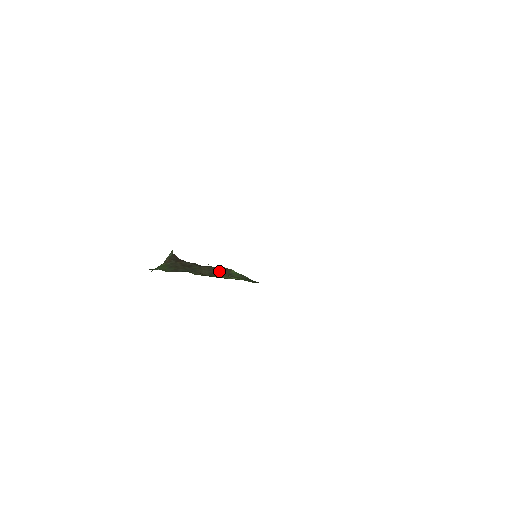
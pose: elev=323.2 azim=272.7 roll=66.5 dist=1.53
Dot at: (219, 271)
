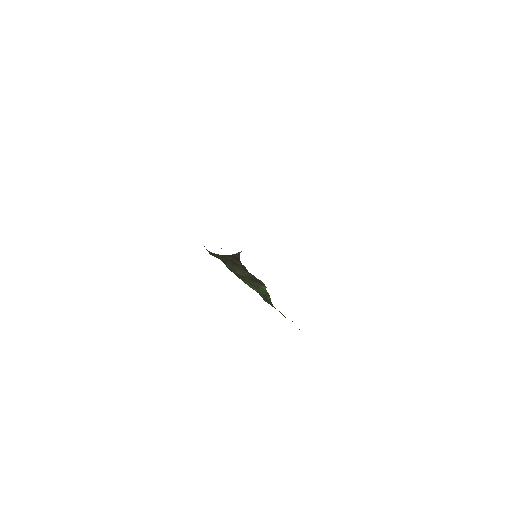
Dot at: (253, 280)
